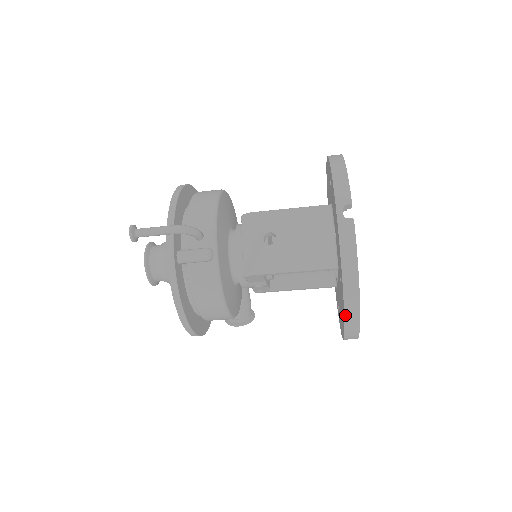
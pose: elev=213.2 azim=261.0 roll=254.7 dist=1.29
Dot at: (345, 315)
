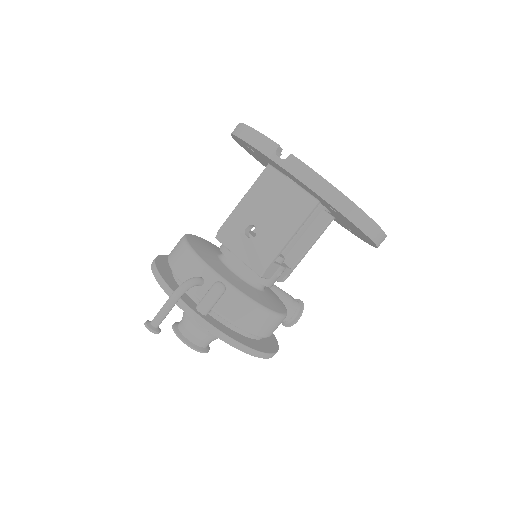
Dot at: (358, 227)
